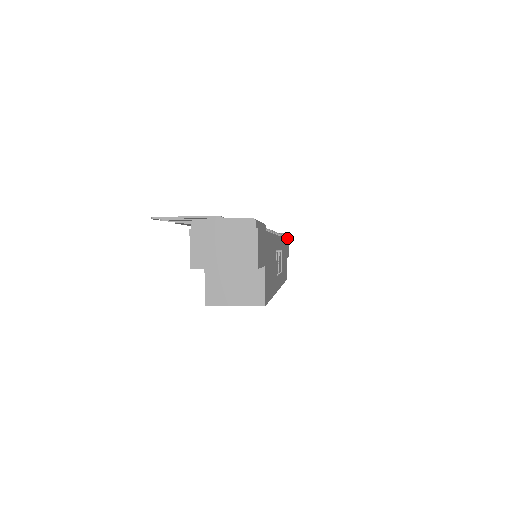
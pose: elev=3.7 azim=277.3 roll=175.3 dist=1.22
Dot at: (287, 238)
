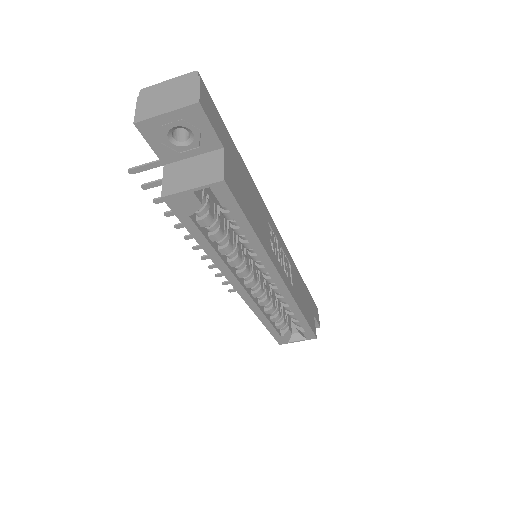
Dot at: occluded
